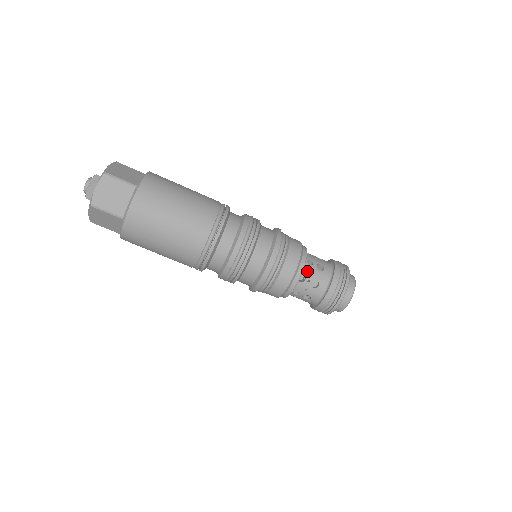
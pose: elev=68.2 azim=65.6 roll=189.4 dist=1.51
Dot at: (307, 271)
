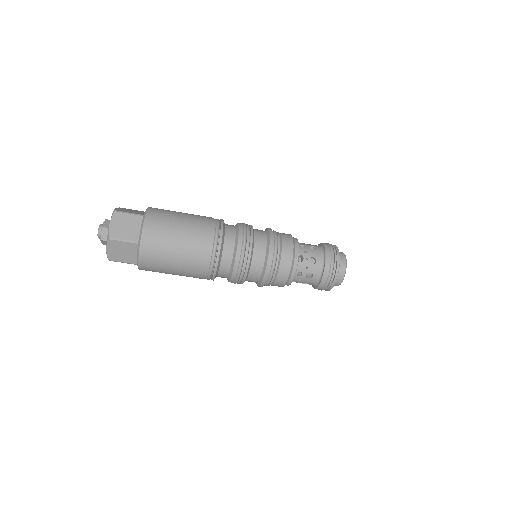
Dot at: (302, 252)
